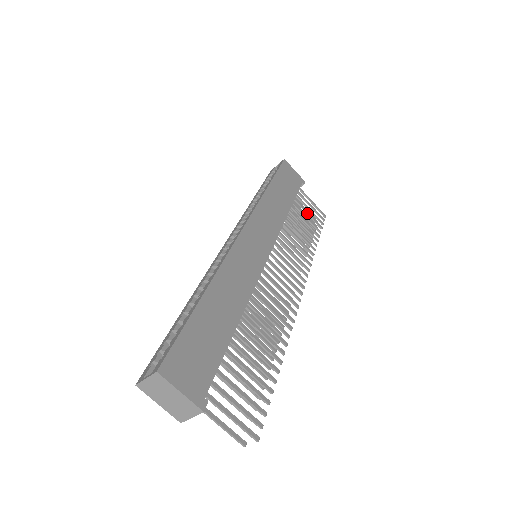
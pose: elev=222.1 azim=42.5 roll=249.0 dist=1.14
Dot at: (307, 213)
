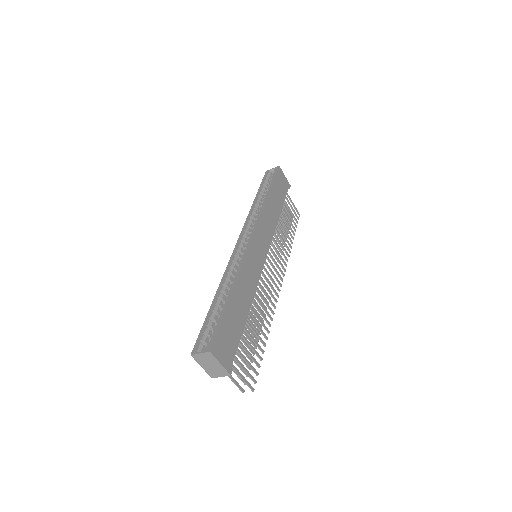
Dot at: (289, 214)
